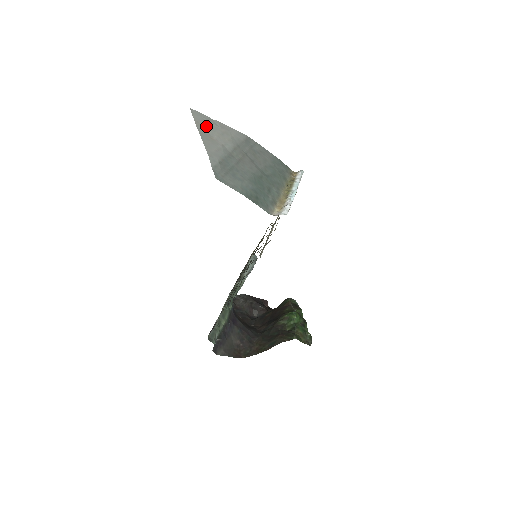
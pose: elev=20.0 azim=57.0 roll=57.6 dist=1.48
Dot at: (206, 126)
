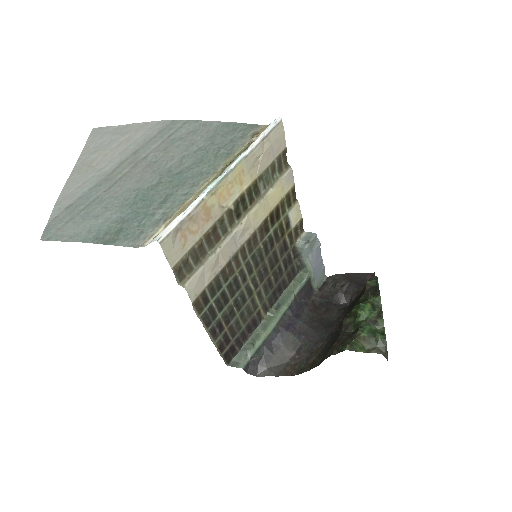
Dot at: (97, 147)
